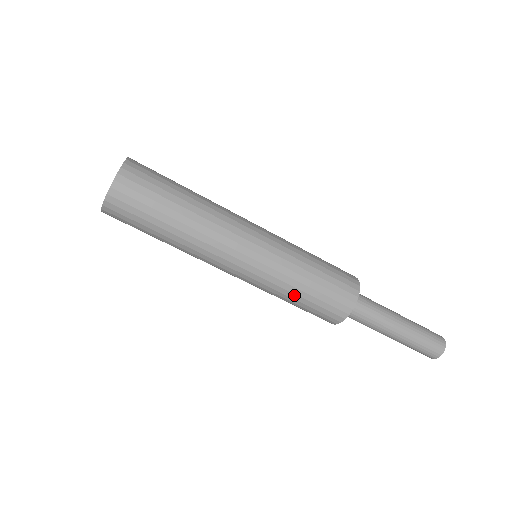
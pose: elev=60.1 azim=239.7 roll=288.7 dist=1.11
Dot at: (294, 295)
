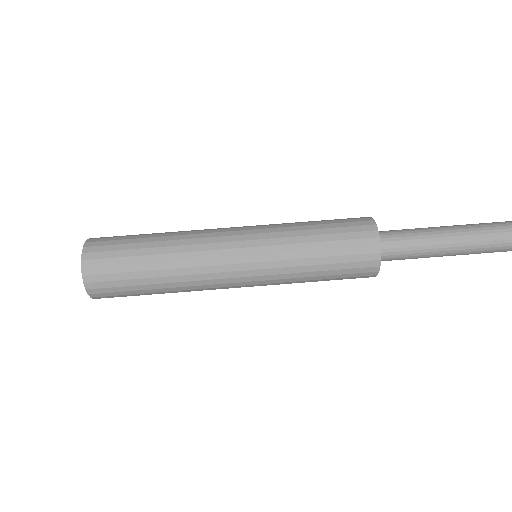
Dot at: (308, 231)
